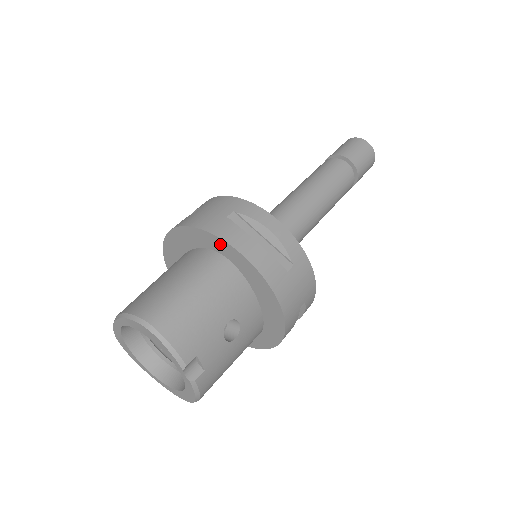
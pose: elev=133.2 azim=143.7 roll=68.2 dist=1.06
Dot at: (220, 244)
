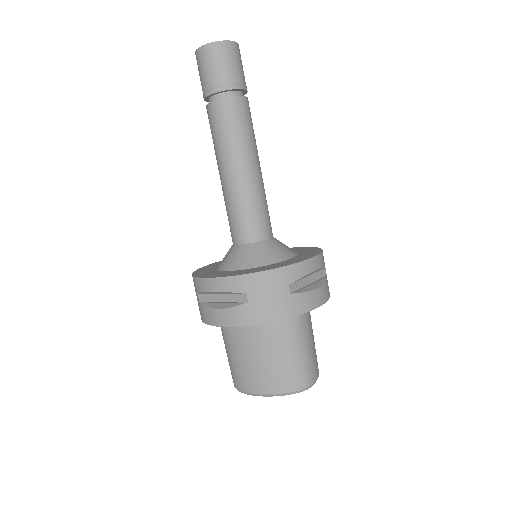
Dot at: (301, 312)
